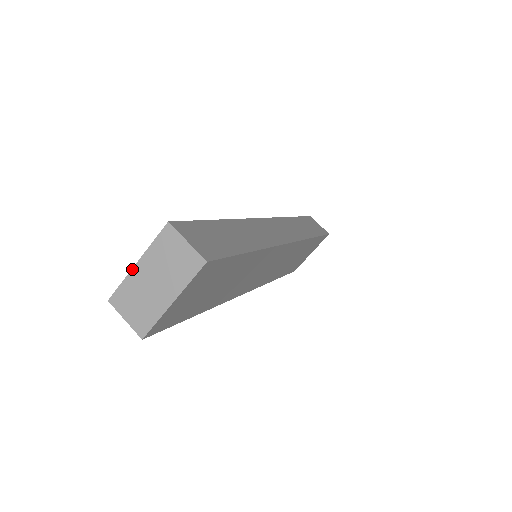
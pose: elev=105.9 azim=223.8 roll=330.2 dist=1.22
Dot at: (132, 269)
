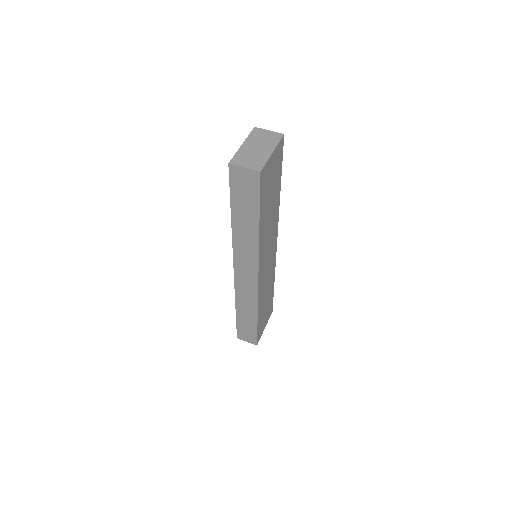
Dot at: (240, 147)
